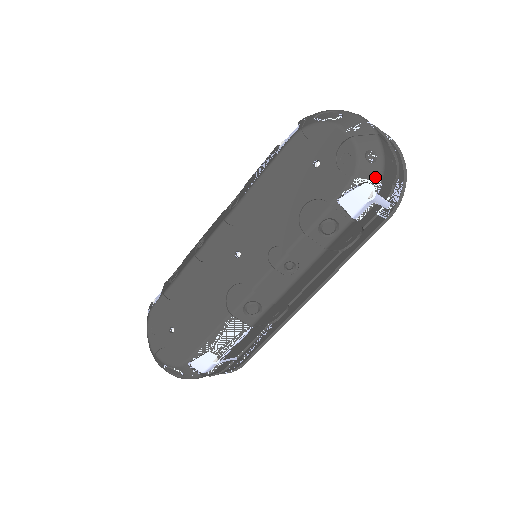
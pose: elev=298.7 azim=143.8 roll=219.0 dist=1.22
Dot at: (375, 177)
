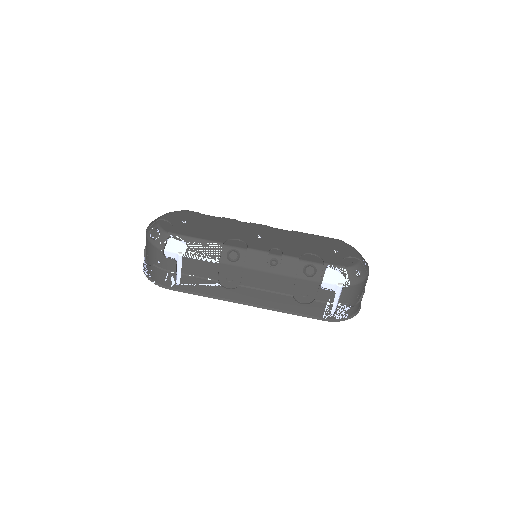
Dot at: (351, 280)
